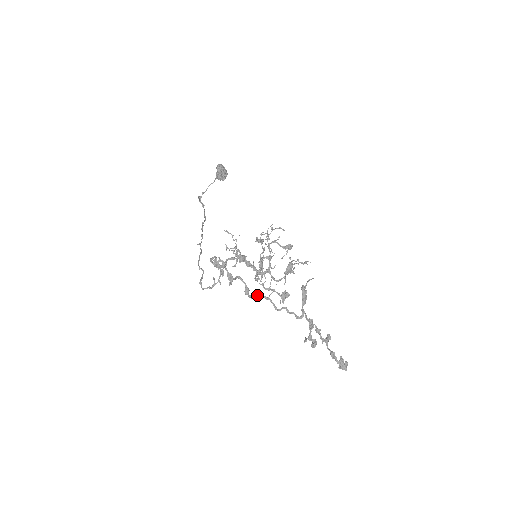
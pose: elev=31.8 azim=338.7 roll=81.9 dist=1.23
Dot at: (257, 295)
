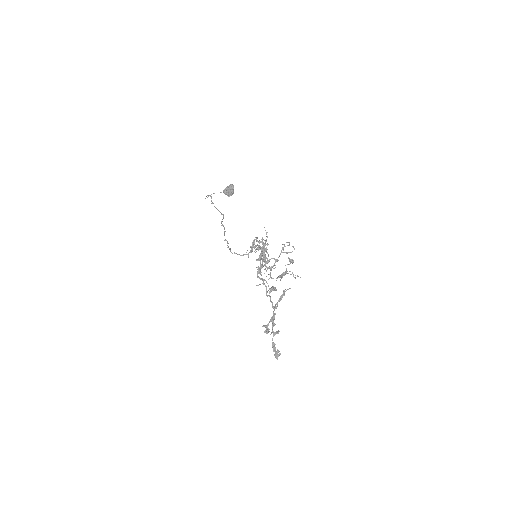
Dot at: (261, 278)
